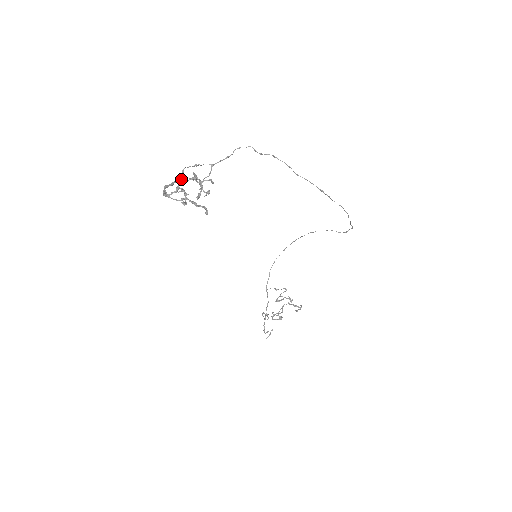
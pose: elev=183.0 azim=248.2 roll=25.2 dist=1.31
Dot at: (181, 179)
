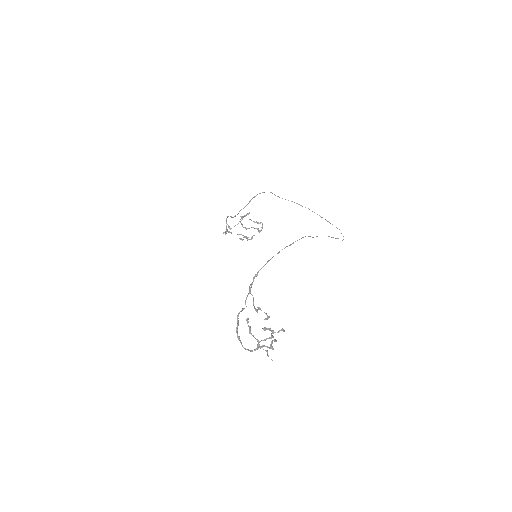
Dot at: (241, 311)
